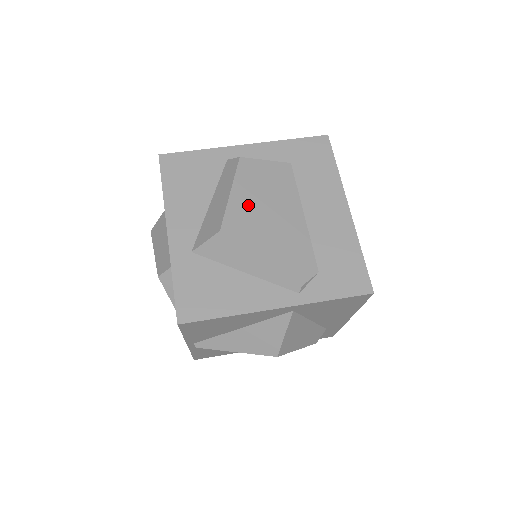
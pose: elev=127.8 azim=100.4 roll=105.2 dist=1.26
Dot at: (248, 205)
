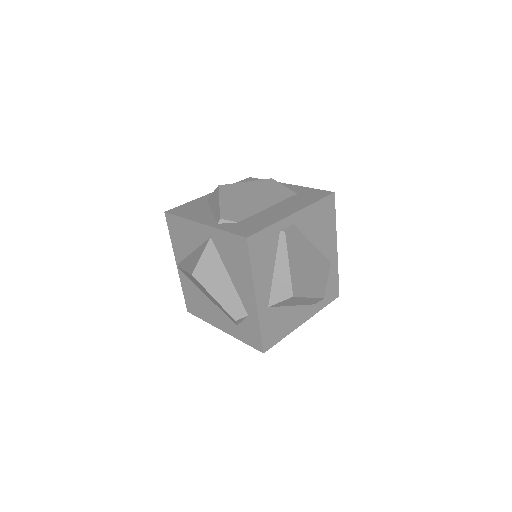
Dot at: (246, 189)
